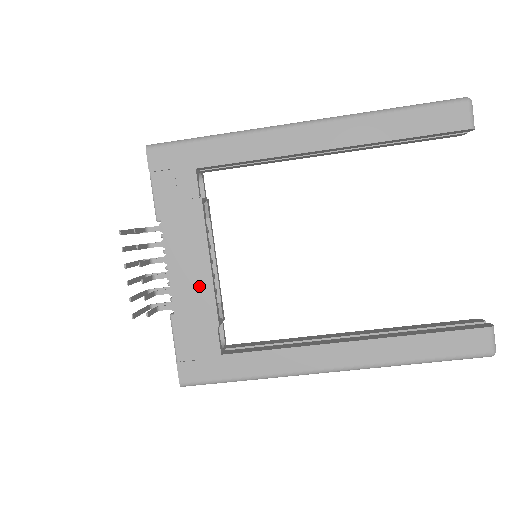
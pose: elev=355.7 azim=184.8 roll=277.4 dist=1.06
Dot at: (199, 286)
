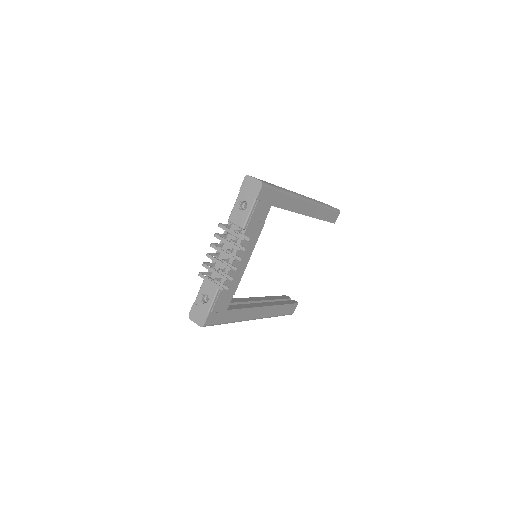
Dot at: (239, 271)
